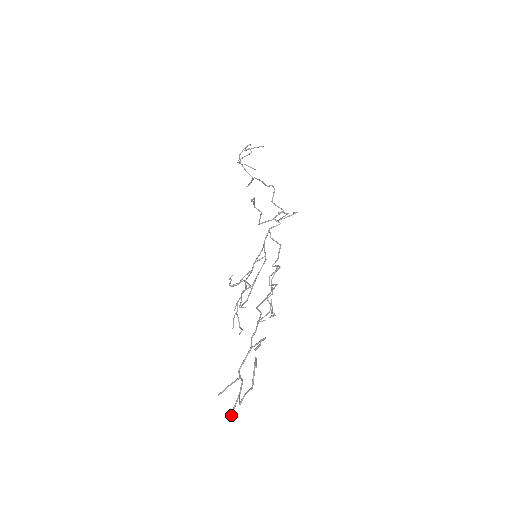
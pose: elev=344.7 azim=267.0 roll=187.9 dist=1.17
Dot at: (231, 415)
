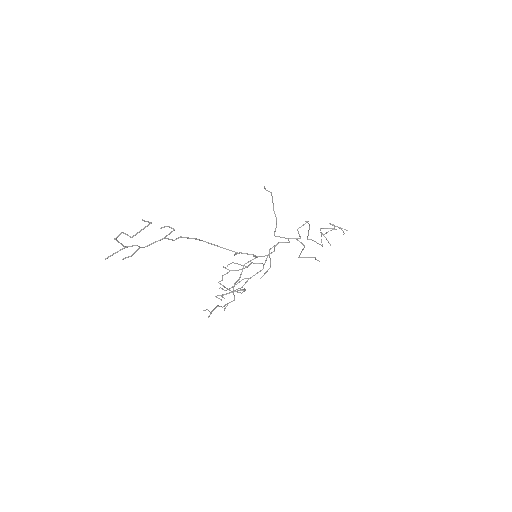
Dot at: (109, 256)
